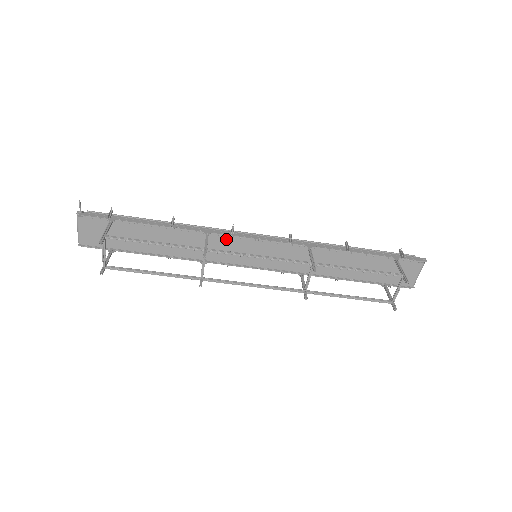
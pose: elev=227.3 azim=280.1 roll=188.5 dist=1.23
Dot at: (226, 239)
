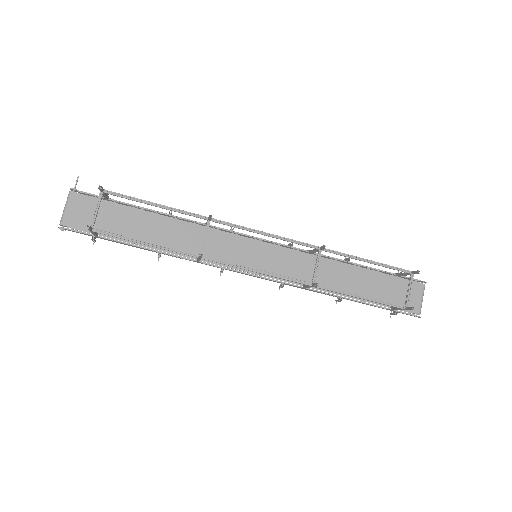
Dot at: (225, 235)
